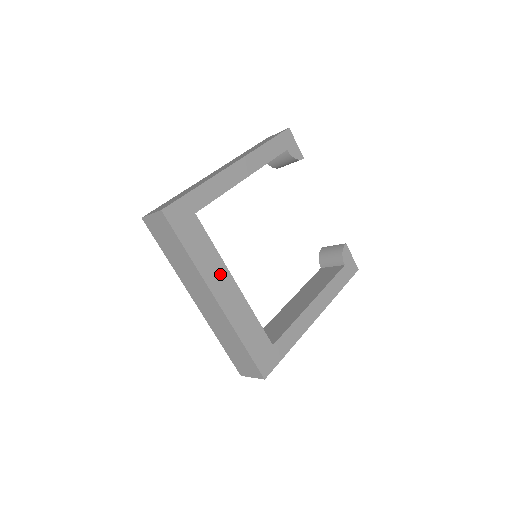
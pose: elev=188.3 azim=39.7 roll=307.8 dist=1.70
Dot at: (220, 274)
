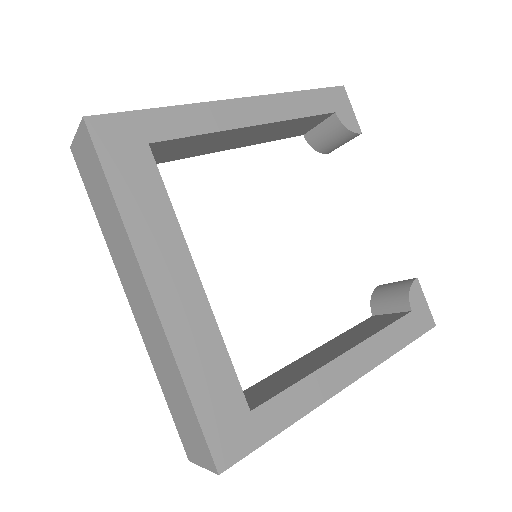
Dot at: (171, 253)
